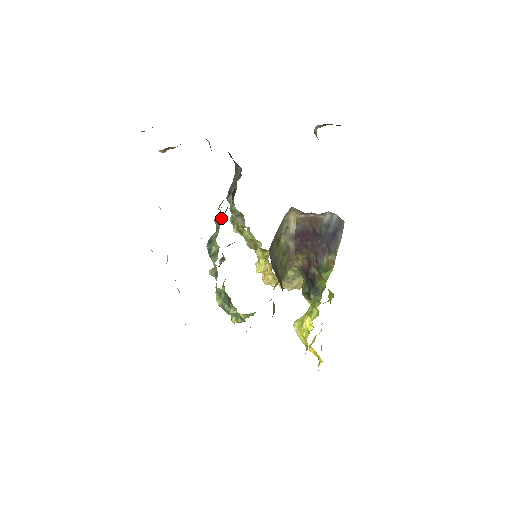
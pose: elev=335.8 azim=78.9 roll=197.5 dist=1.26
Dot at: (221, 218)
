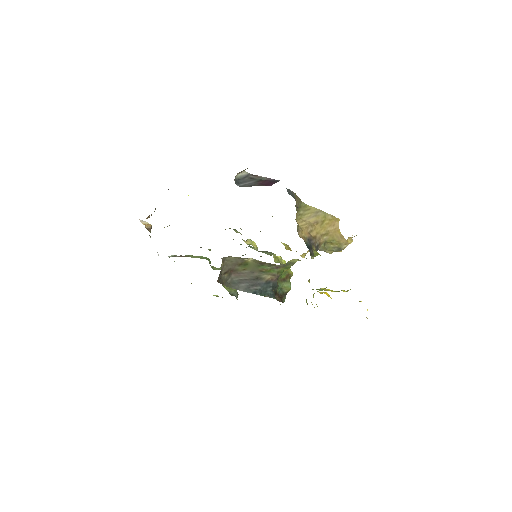
Dot at: occluded
